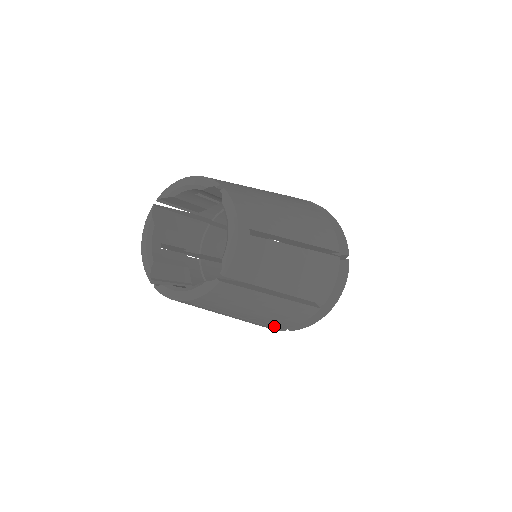
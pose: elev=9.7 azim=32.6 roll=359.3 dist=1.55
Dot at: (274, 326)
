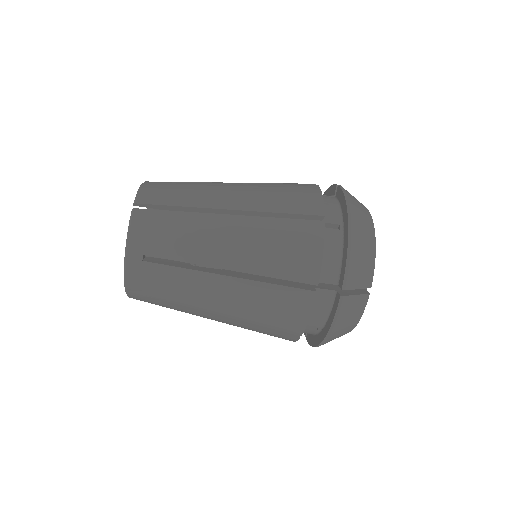
Dot at: (298, 280)
